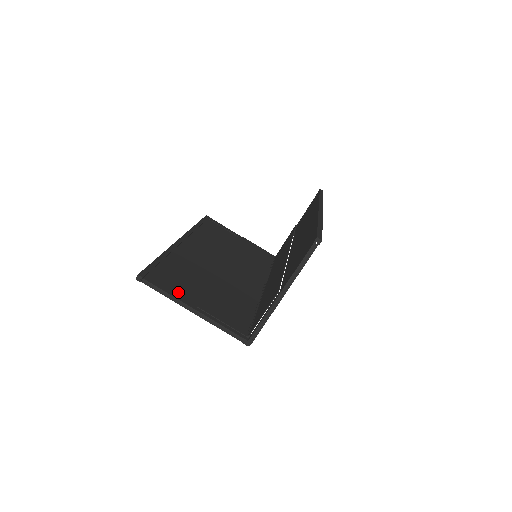
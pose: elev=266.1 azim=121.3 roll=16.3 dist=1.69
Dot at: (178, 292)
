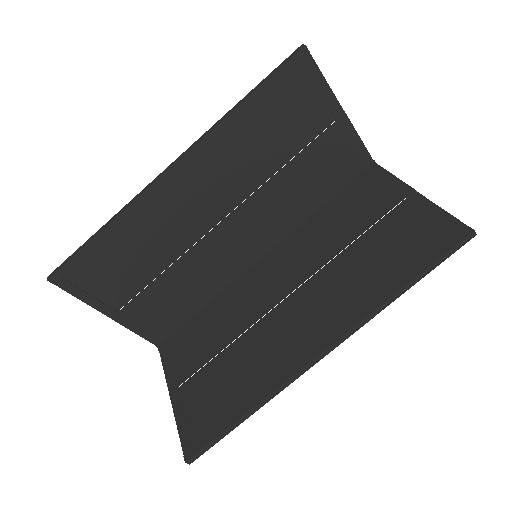
Dot at: (100, 295)
